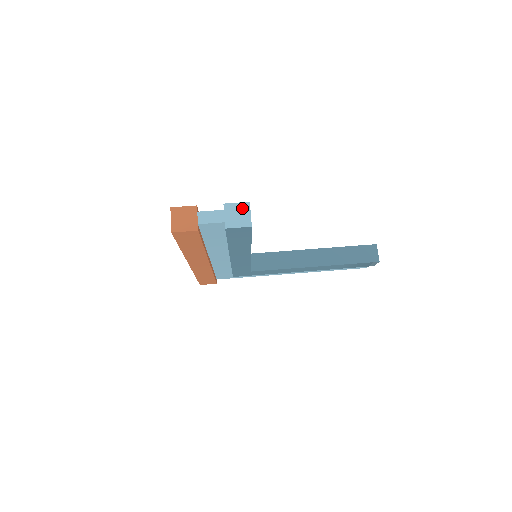
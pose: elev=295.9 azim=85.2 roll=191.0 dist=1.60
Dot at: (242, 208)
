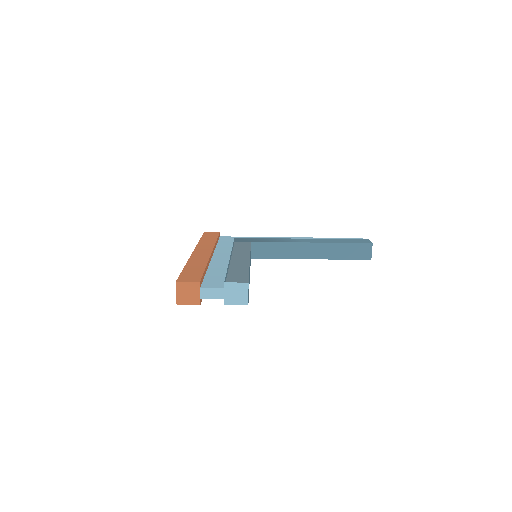
Dot at: (241, 288)
